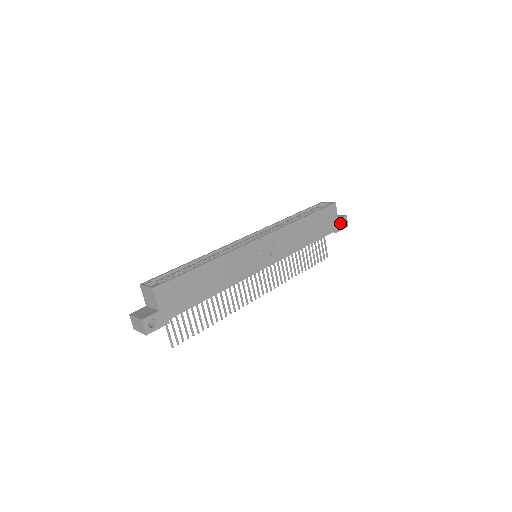
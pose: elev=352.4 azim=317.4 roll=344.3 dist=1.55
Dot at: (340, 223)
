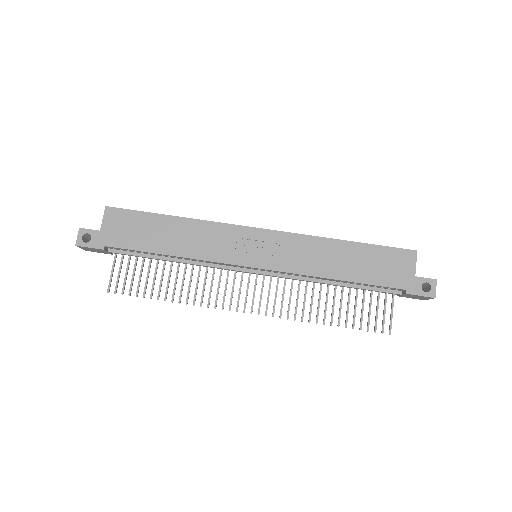
Dot at: (418, 284)
